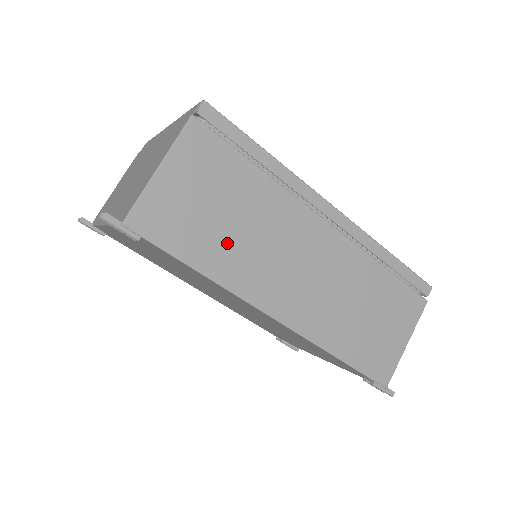
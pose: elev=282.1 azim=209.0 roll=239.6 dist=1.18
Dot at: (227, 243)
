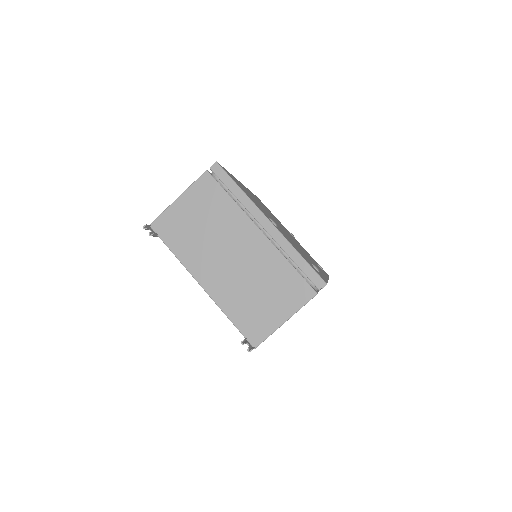
Dot at: occluded
